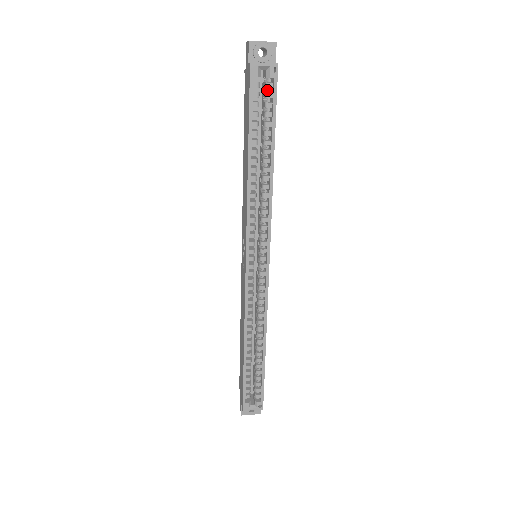
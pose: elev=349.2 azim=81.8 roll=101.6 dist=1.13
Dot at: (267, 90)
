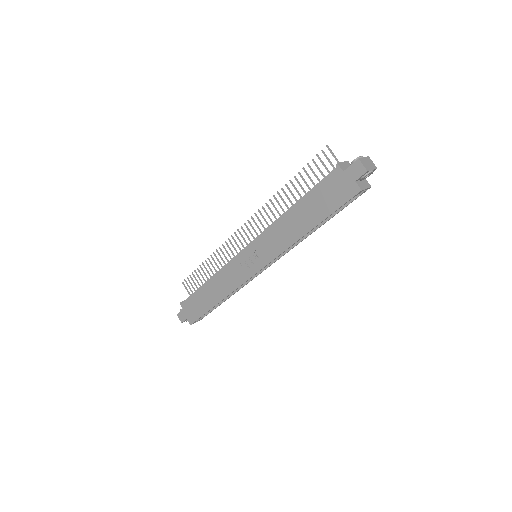
Dot at: occluded
